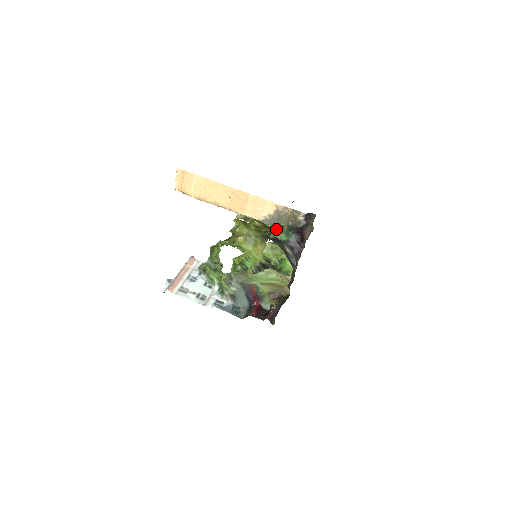
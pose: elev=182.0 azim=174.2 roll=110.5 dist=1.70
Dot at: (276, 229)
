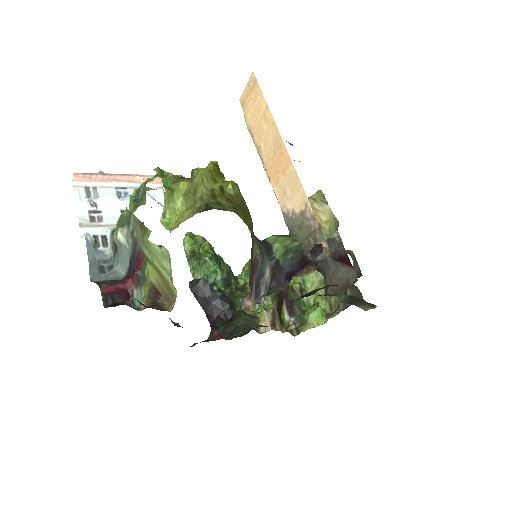
Dot at: (284, 236)
